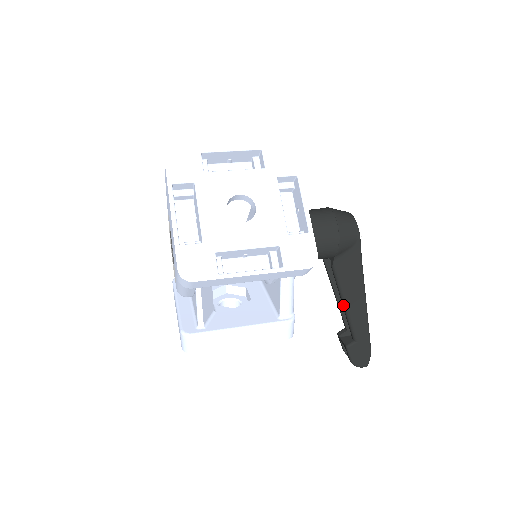
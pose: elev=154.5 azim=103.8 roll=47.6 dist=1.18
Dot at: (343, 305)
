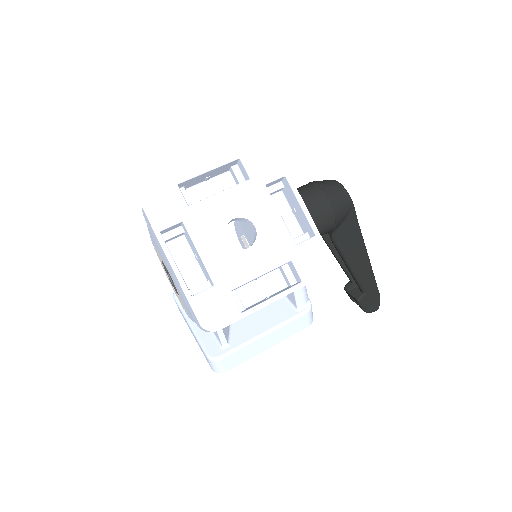
Dot at: (348, 268)
